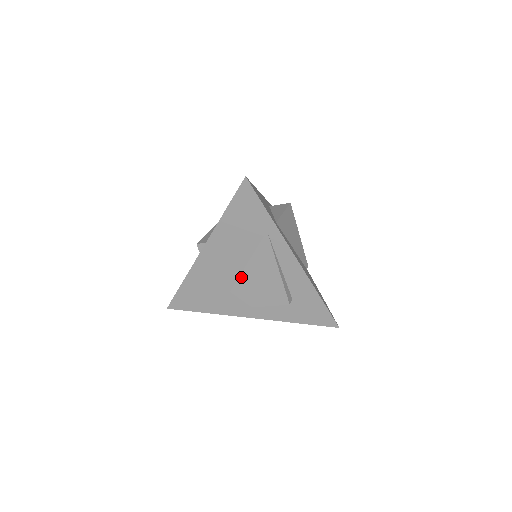
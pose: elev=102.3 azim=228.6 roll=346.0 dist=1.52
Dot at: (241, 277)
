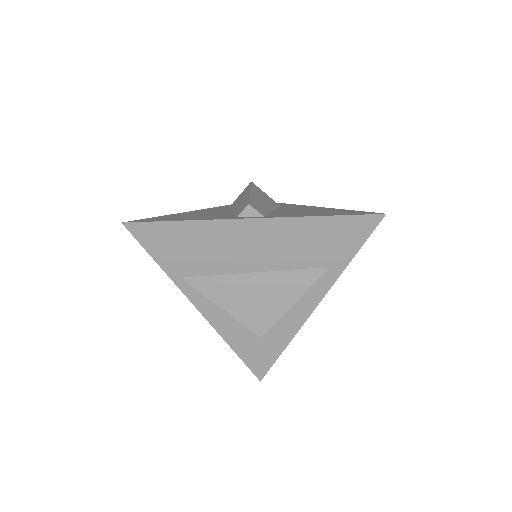
Dot at: (250, 275)
